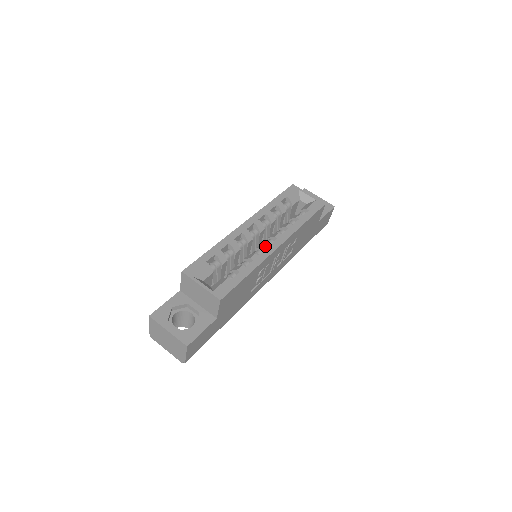
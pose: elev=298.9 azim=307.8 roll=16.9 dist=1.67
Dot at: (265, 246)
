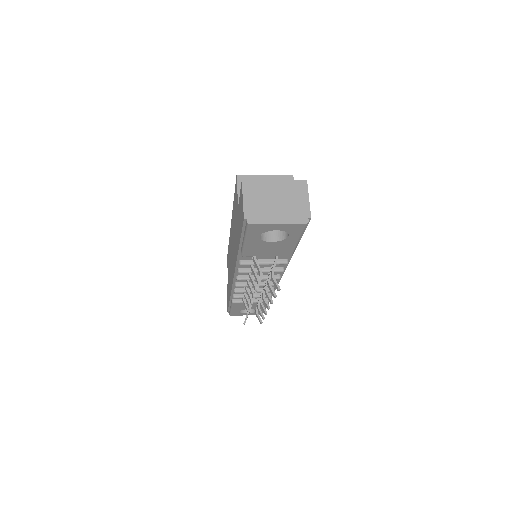
Dot at: occluded
